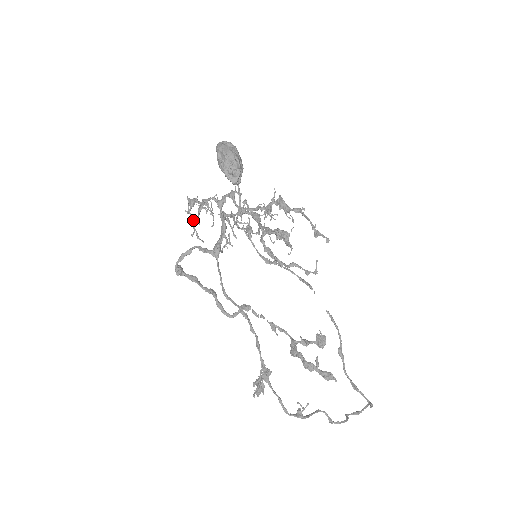
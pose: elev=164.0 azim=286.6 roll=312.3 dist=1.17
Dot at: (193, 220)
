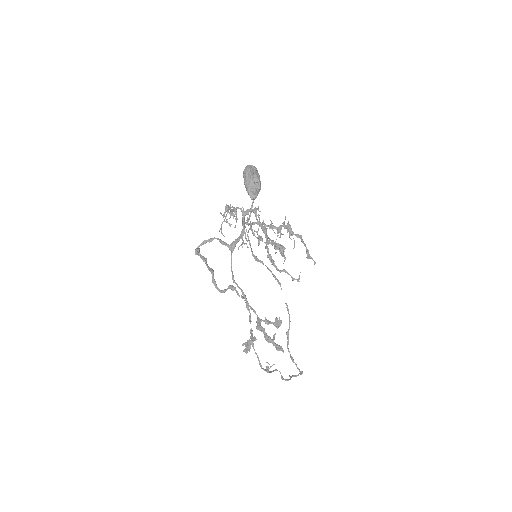
Dot at: (227, 222)
